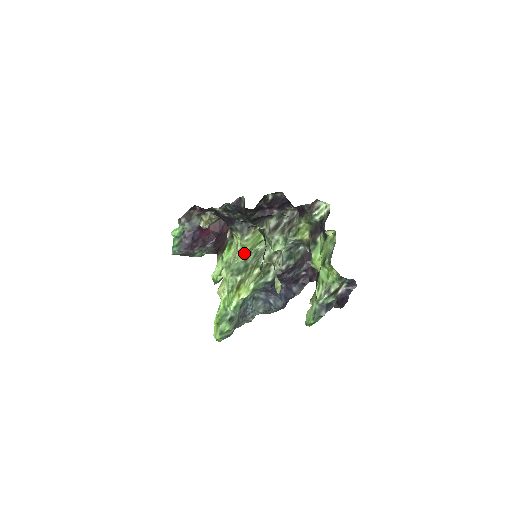
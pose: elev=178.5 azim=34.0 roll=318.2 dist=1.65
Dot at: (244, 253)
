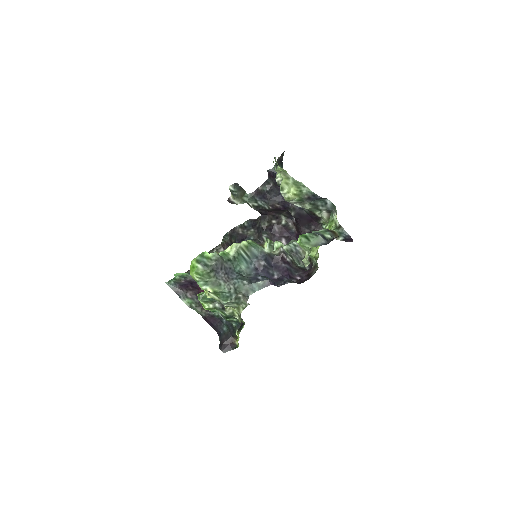
Dot at: occluded
